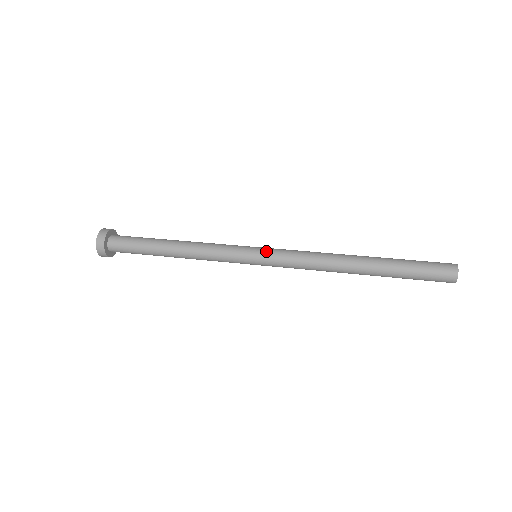
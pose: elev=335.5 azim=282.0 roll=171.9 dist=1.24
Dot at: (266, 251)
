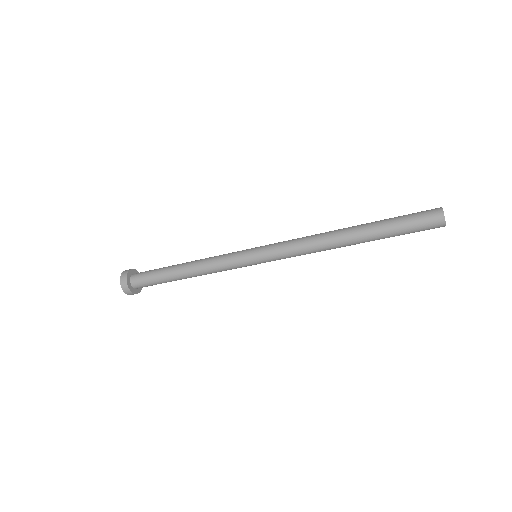
Dot at: occluded
